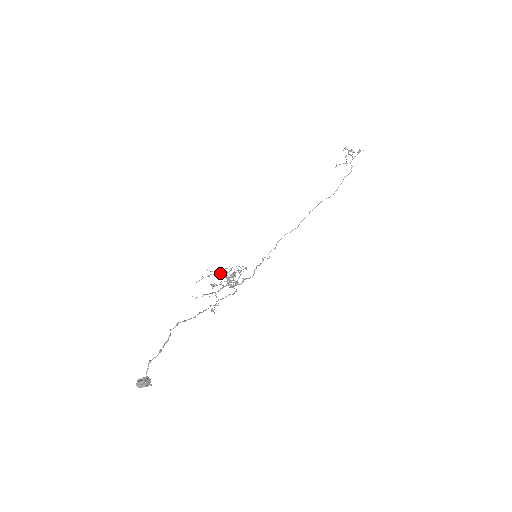
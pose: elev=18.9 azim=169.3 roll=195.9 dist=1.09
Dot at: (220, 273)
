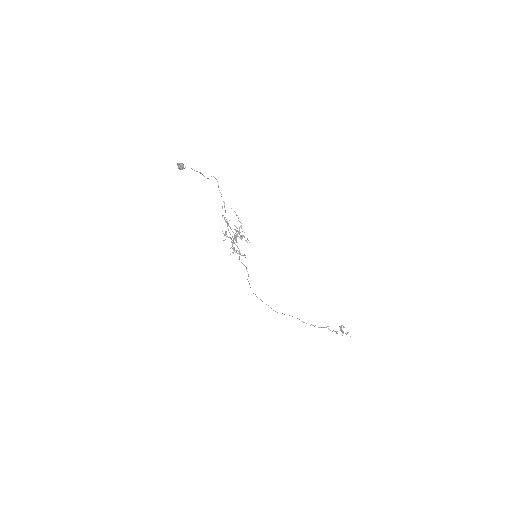
Dot at: occluded
